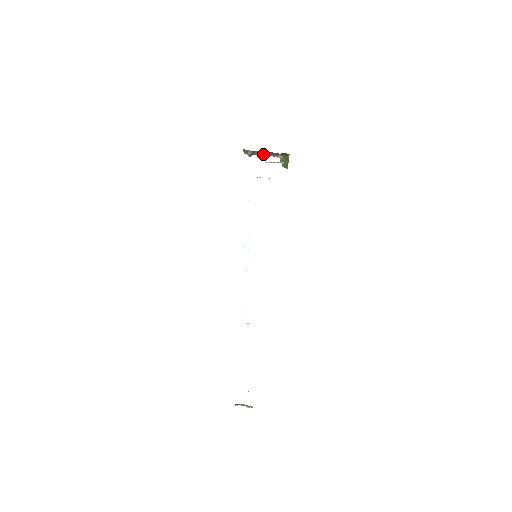
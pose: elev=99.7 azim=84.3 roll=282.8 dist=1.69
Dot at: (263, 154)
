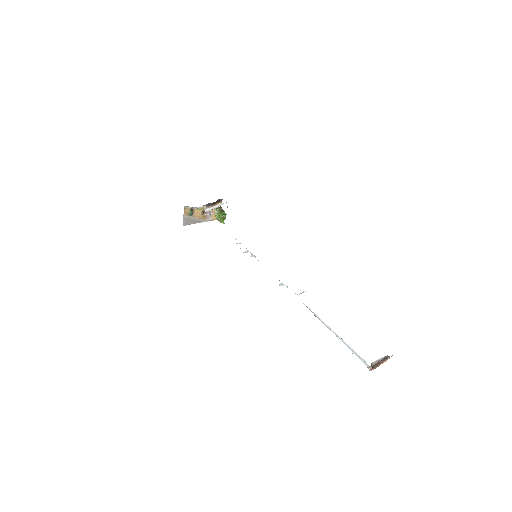
Dot at: (199, 217)
